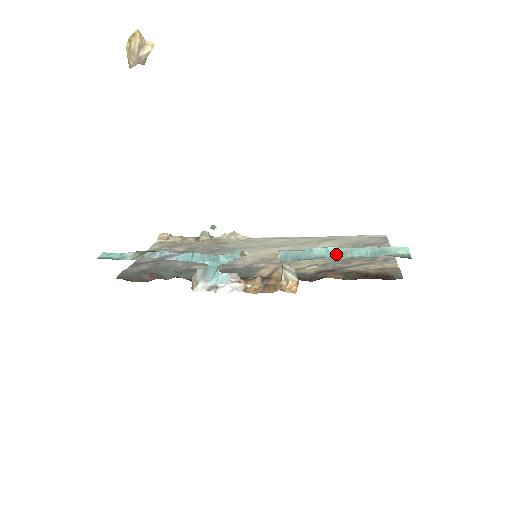
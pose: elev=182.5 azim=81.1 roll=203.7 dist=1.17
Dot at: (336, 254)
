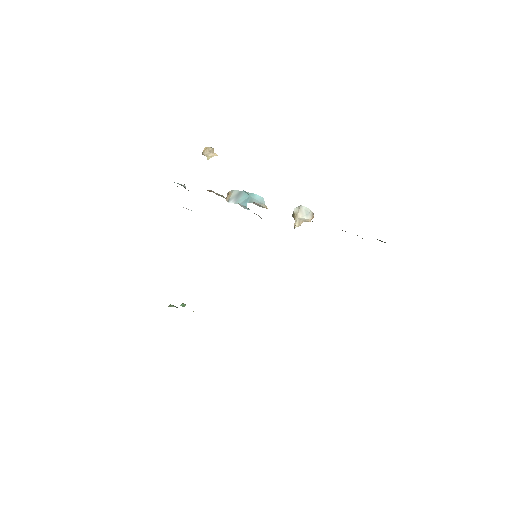
Dot at: occluded
